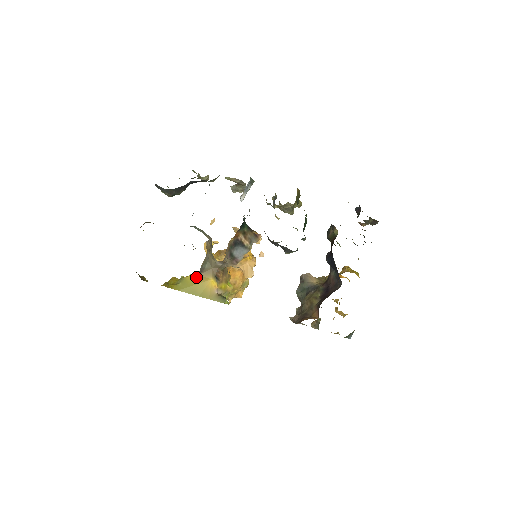
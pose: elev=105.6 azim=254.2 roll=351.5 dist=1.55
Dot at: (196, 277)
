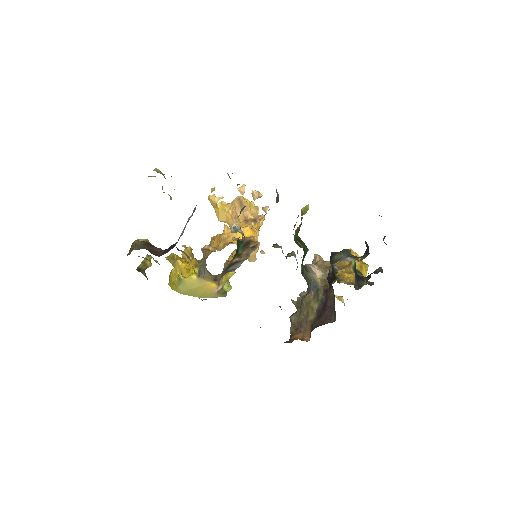
Dot at: (195, 280)
